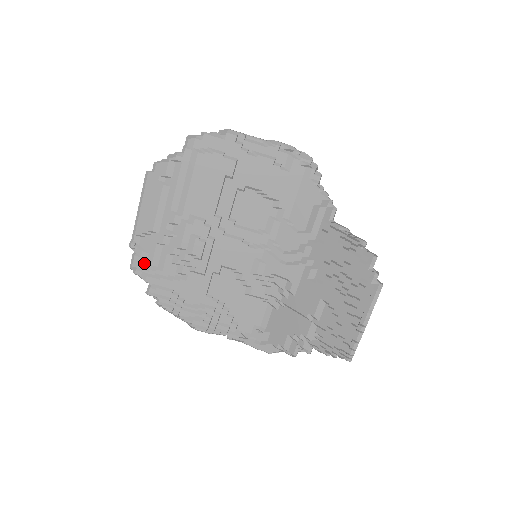
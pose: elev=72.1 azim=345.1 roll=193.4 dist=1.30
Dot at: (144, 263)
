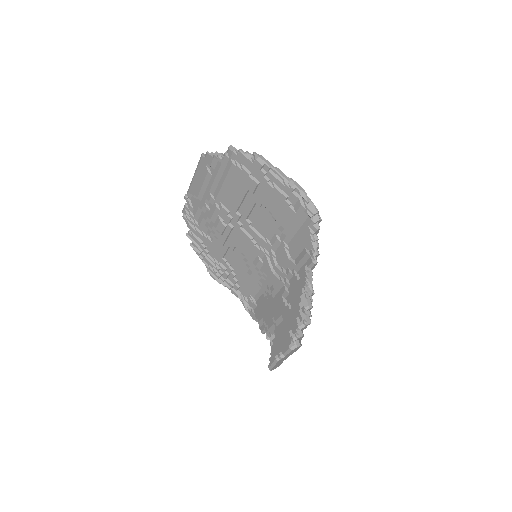
Dot at: (190, 214)
